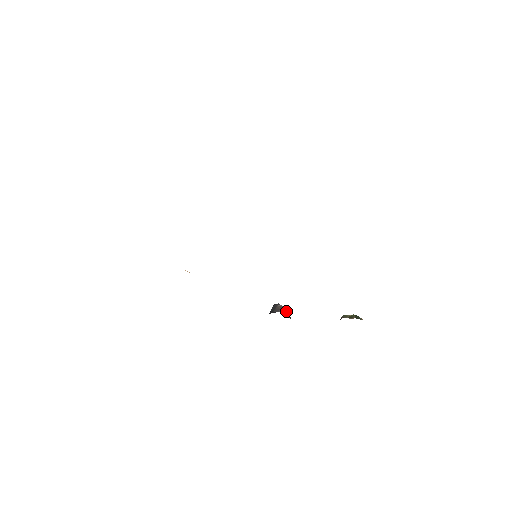
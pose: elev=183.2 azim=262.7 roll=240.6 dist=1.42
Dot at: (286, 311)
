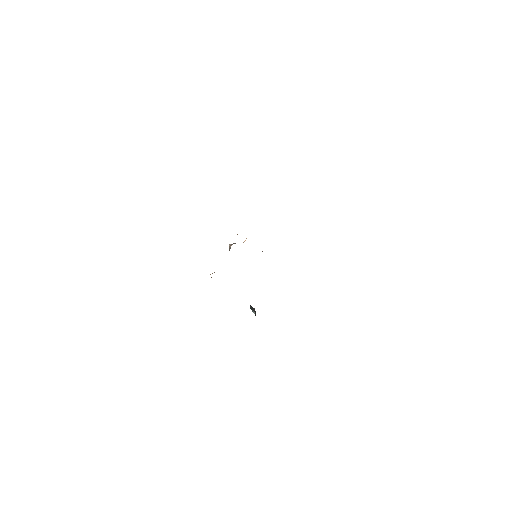
Dot at: (254, 309)
